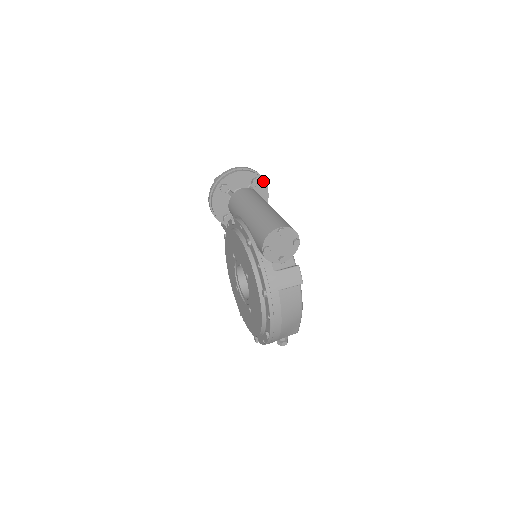
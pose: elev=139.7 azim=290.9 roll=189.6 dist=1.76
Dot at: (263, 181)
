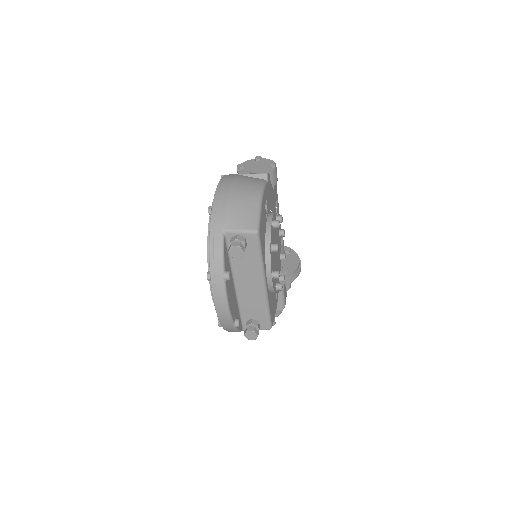
Dot at: (295, 253)
